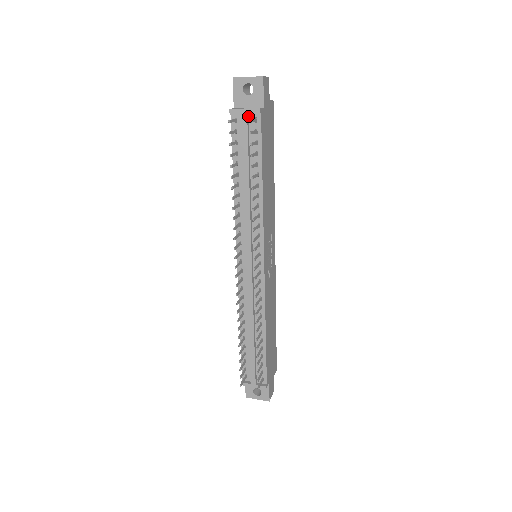
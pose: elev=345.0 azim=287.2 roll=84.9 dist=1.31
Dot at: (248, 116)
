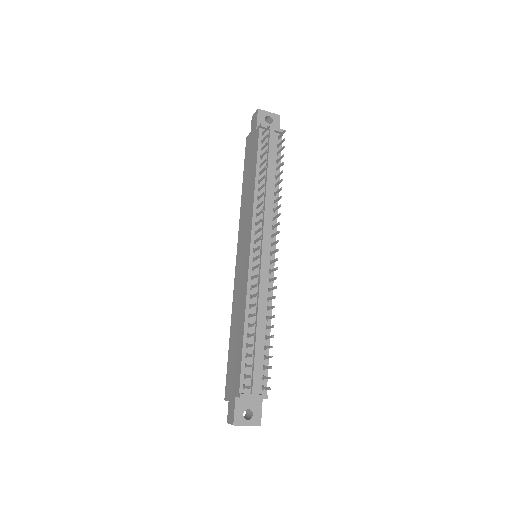
Dot at: (273, 134)
